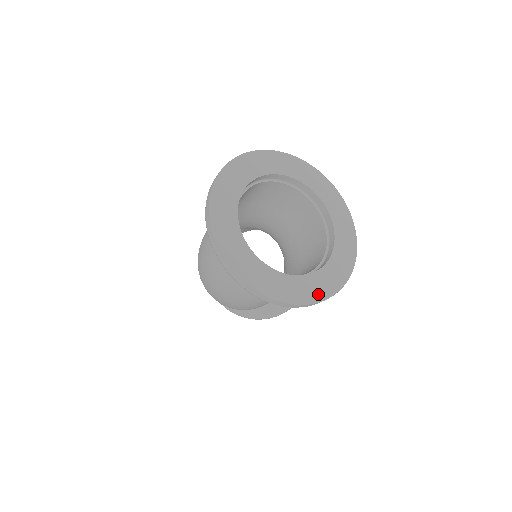
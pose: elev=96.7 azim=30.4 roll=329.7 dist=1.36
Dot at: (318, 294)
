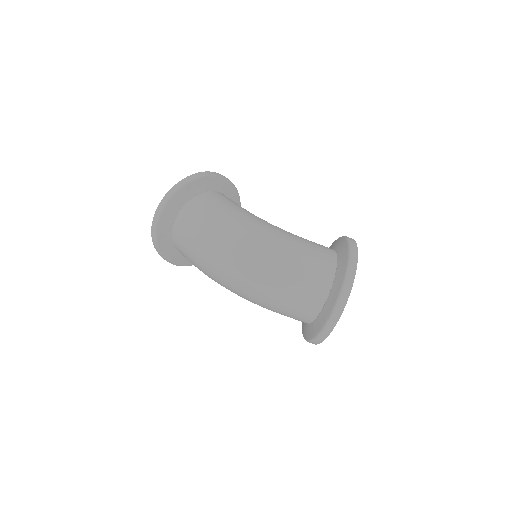
Dot at: occluded
